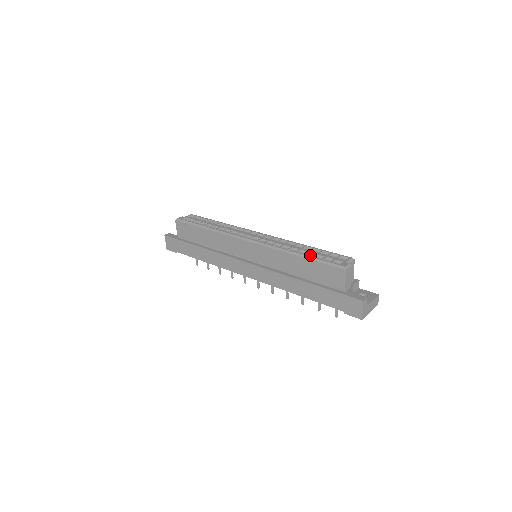
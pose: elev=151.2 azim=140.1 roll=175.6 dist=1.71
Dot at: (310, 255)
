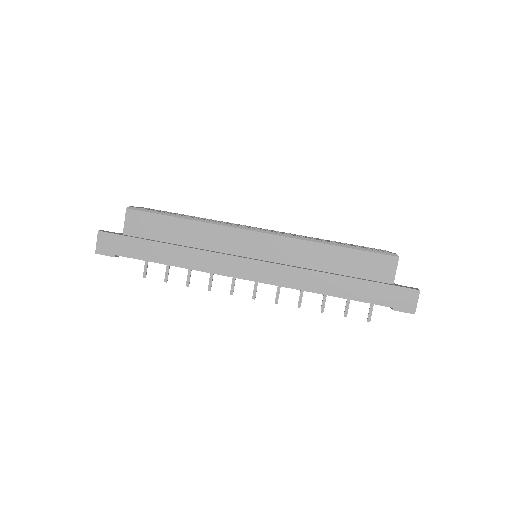
Dot at: occluded
